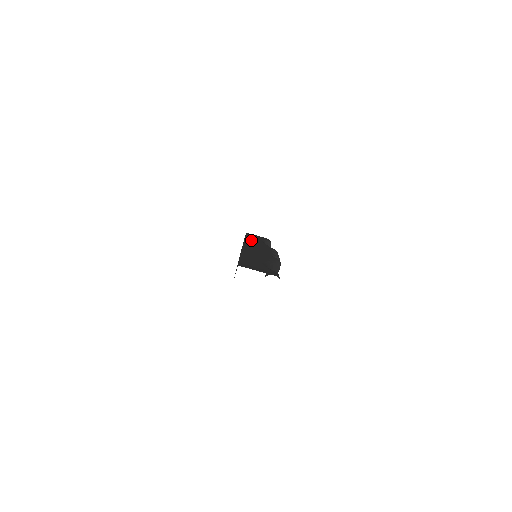
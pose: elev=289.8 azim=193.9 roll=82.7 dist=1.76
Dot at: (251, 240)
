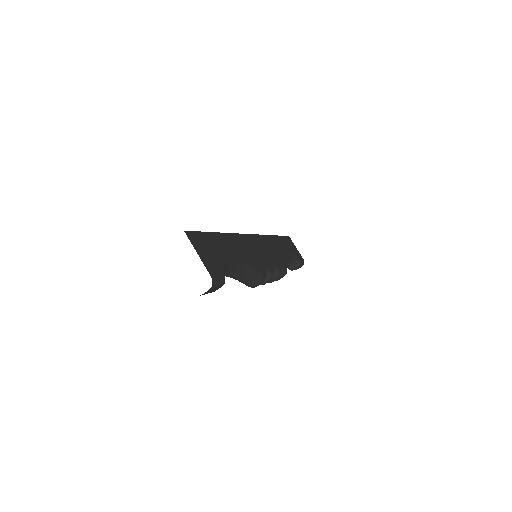
Dot at: (276, 242)
